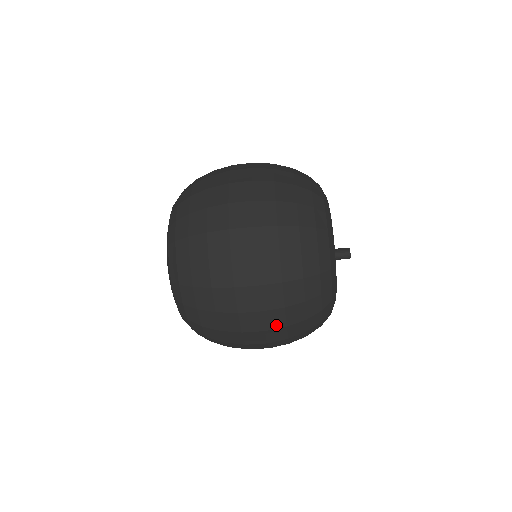
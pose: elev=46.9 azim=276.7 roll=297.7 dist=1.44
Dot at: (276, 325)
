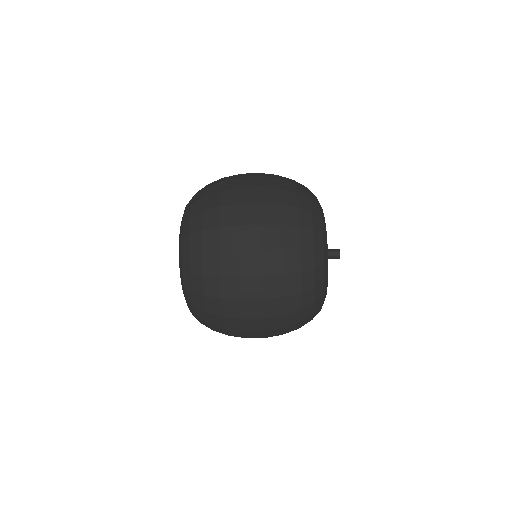
Dot at: (273, 270)
